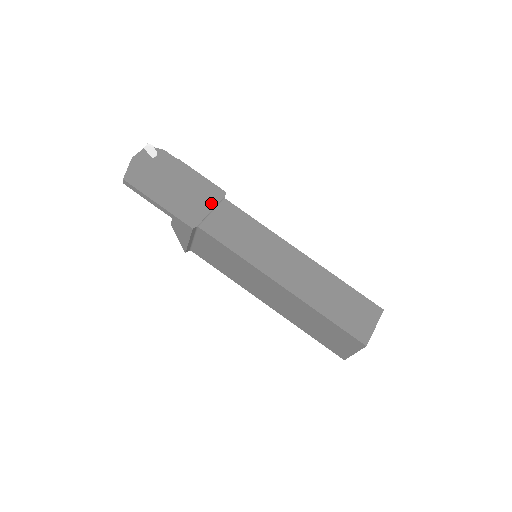
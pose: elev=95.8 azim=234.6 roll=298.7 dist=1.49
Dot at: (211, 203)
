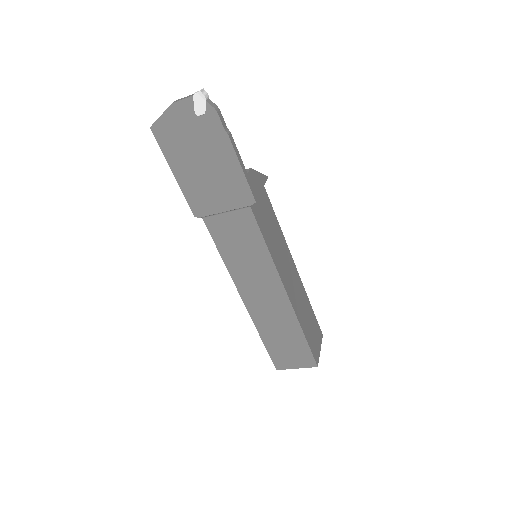
Dot at: (230, 204)
